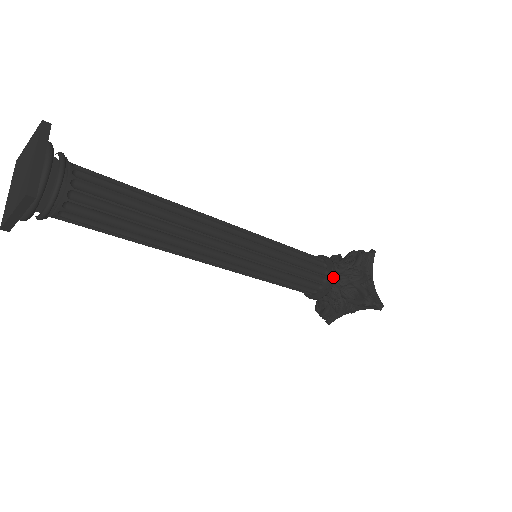
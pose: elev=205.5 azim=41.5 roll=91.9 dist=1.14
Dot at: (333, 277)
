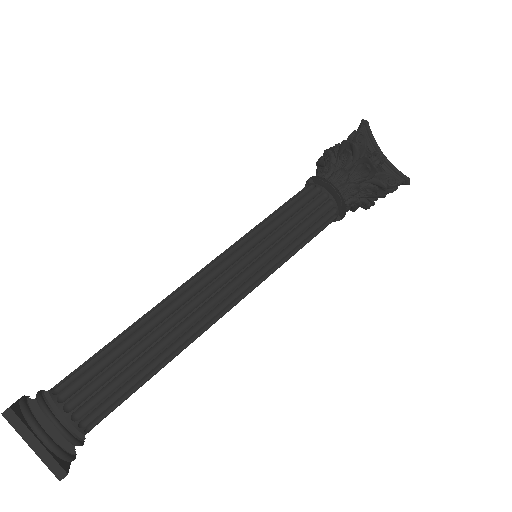
Dot at: (340, 198)
